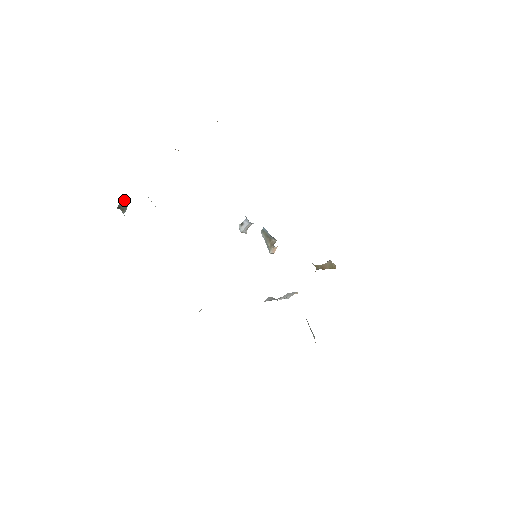
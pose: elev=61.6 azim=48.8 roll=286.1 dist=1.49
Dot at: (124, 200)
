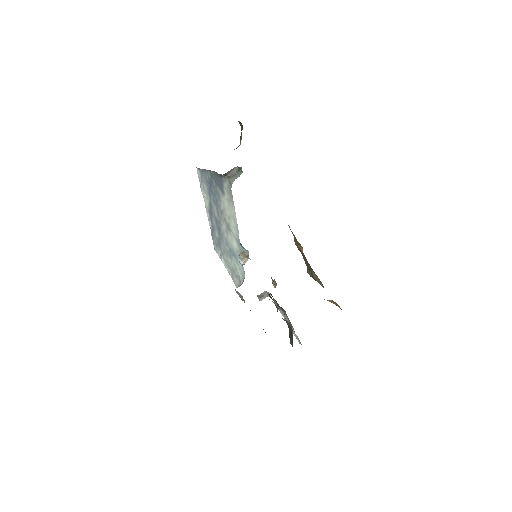
Dot at: (233, 169)
